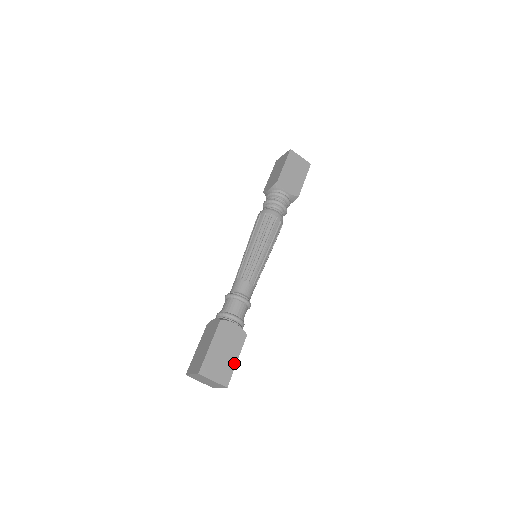
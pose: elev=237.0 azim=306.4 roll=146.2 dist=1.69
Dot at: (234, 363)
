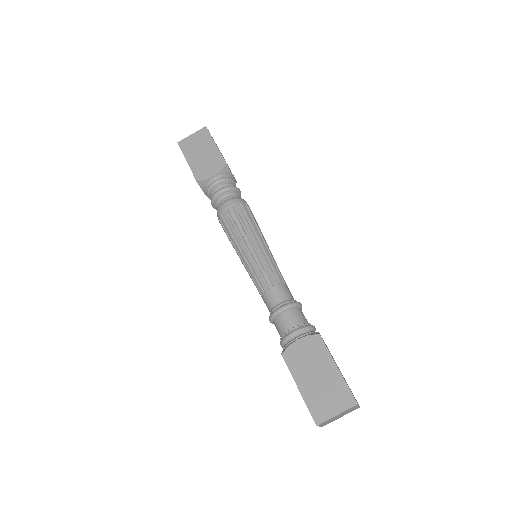
Dot at: (344, 378)
